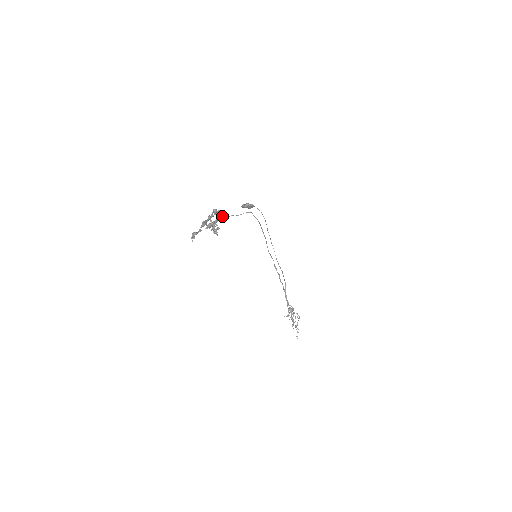
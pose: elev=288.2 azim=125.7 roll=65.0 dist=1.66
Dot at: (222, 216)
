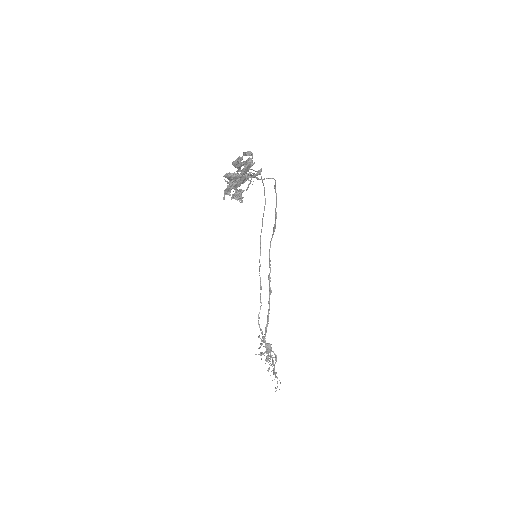
Dot at: occluded
